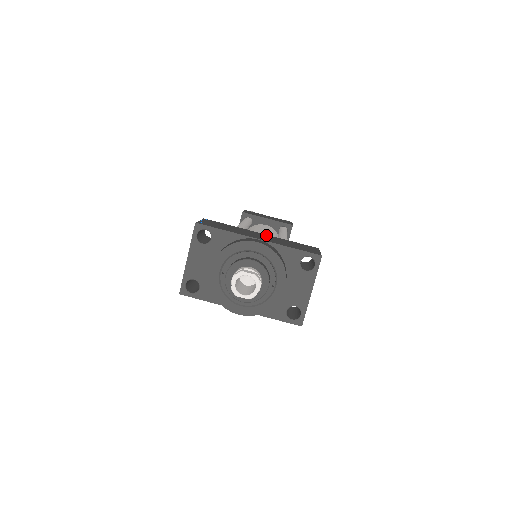
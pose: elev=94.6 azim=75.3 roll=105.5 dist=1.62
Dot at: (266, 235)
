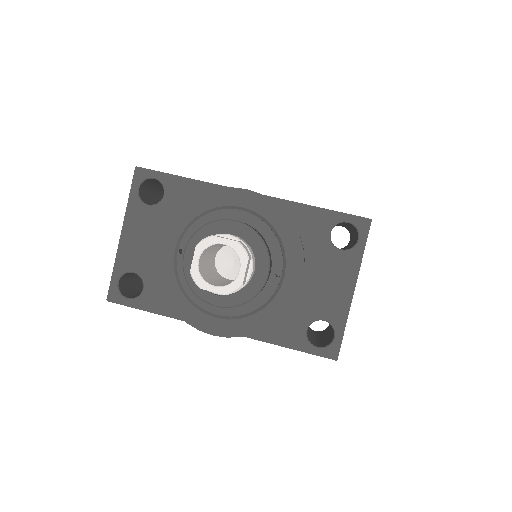
Dot at: occluded
